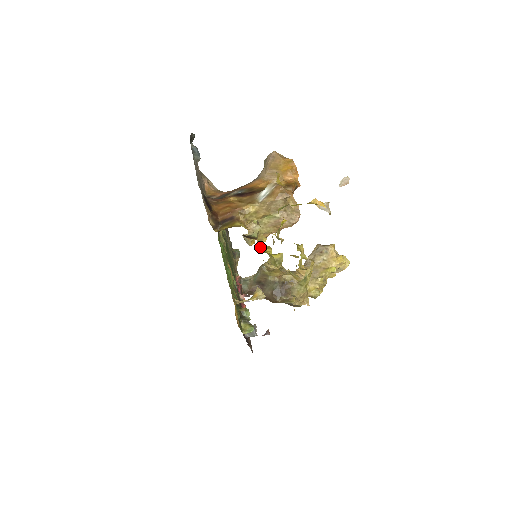
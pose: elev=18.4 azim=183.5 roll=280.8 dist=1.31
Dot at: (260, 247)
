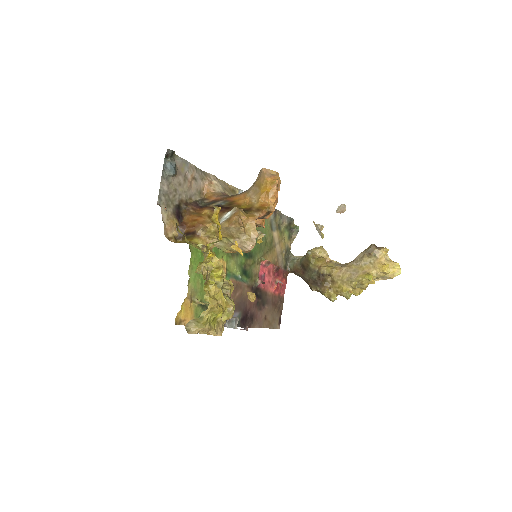
Dot at: (214, 264)
